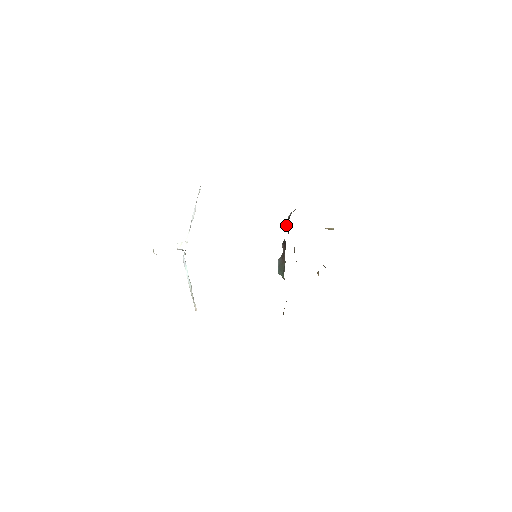
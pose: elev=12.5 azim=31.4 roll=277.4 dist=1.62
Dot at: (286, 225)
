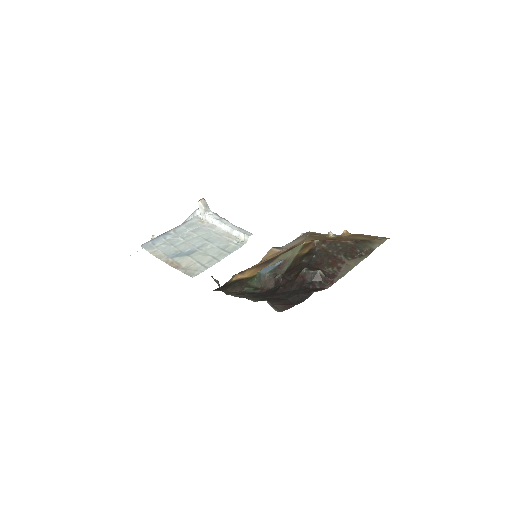
Dot at: (301, 273)
